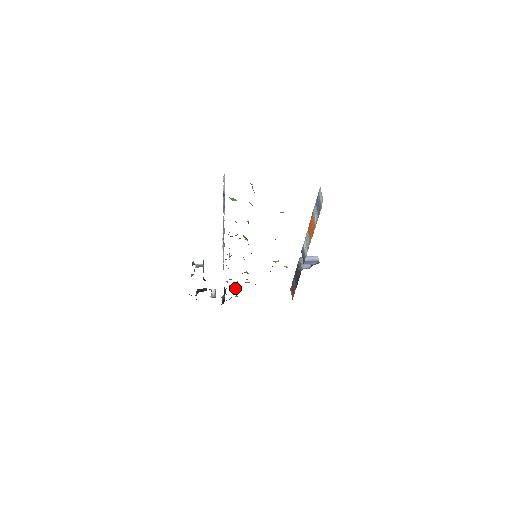
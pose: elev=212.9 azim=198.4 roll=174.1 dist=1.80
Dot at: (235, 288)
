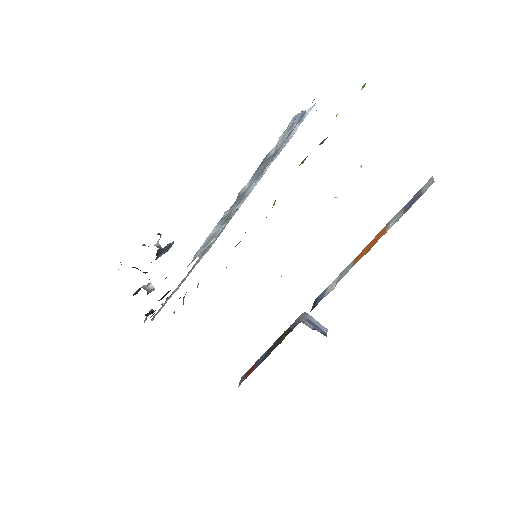
Dot at: occluded
